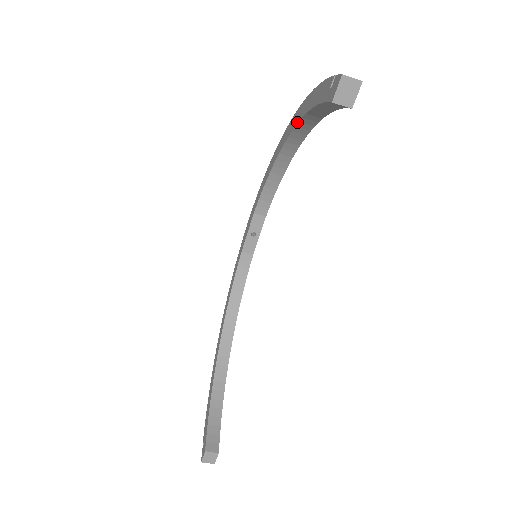
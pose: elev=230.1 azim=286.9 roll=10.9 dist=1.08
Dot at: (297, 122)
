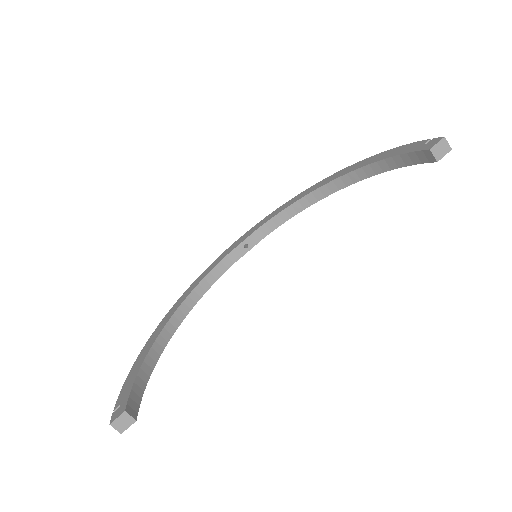
Dot at: (358, 167)
